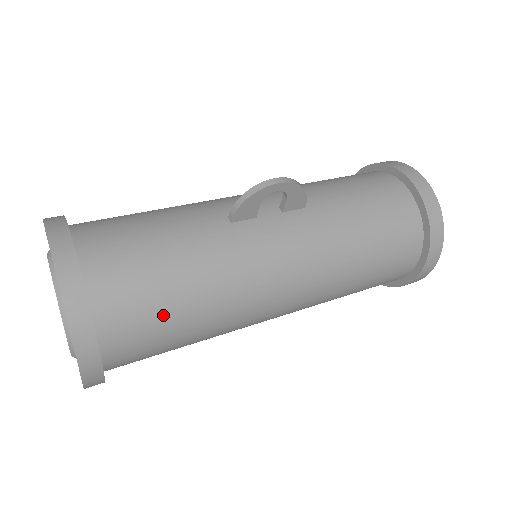
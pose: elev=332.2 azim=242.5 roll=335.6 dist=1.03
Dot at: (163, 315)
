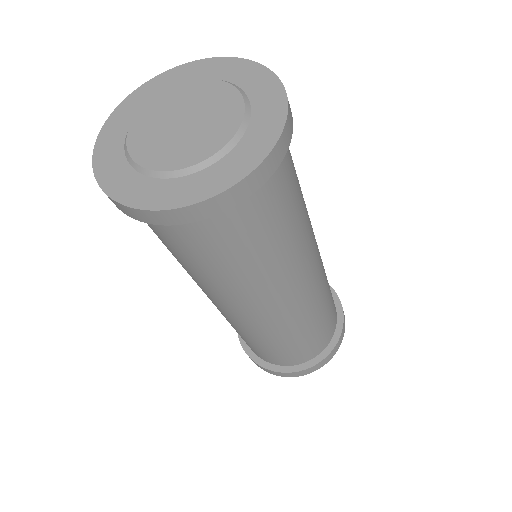
Dot at: occluded
